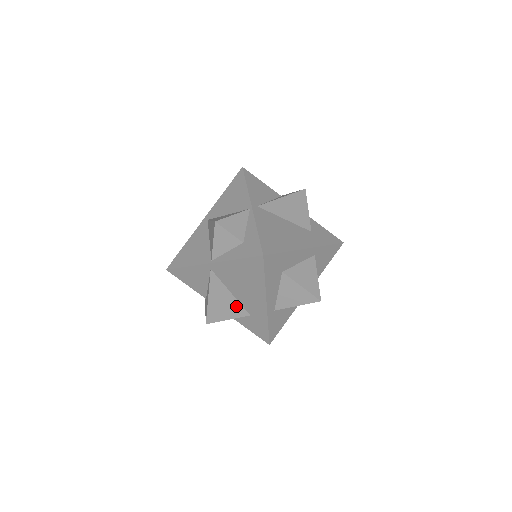
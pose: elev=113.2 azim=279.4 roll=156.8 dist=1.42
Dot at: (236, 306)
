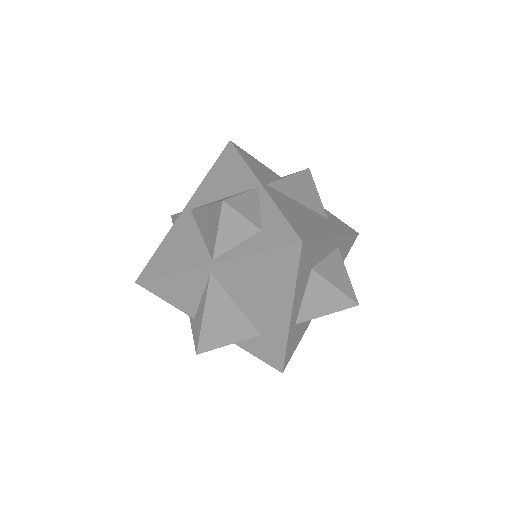
Dot at: (242, 324)
